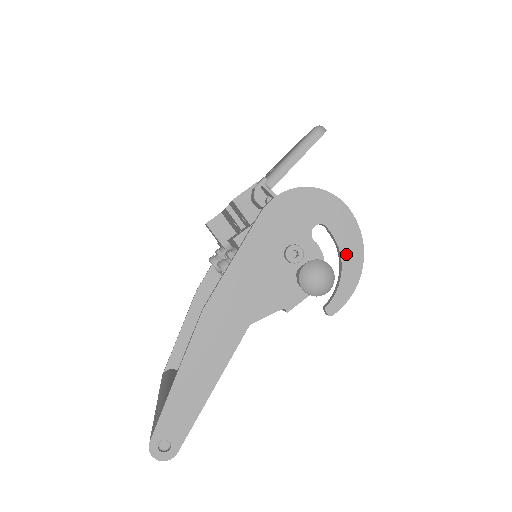
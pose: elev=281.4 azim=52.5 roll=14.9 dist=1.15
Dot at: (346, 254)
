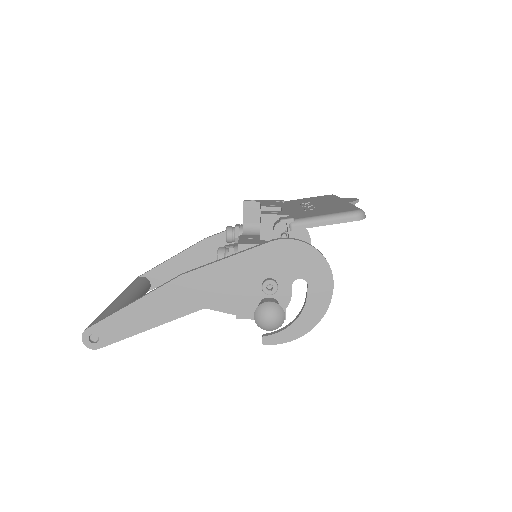
Dot at: (306, 313)
